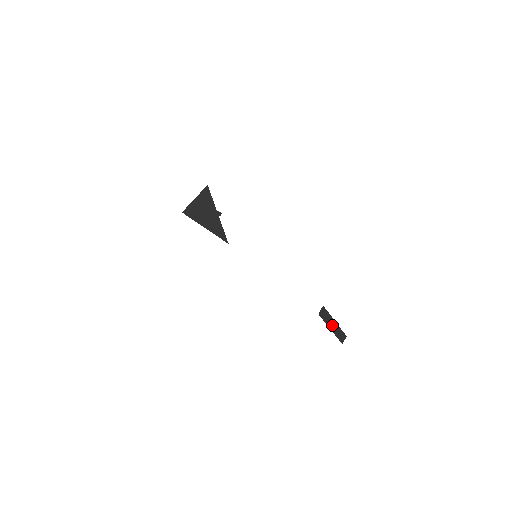
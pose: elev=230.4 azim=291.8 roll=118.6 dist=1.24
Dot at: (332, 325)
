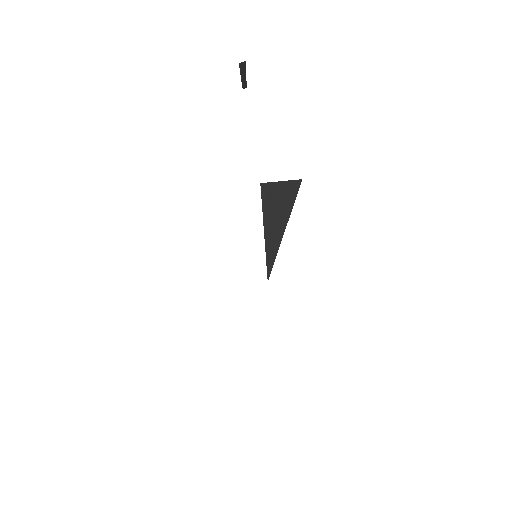
Dot at: occluded
